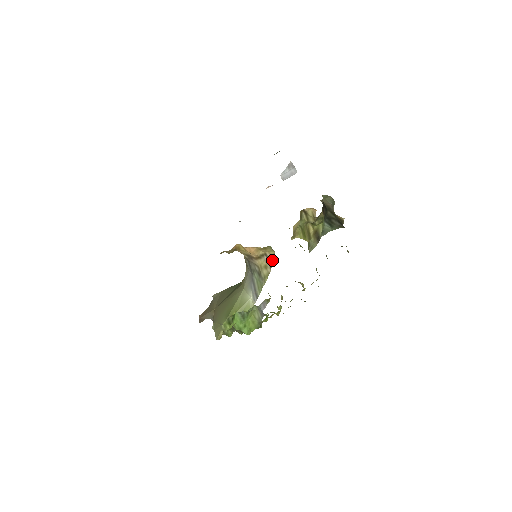
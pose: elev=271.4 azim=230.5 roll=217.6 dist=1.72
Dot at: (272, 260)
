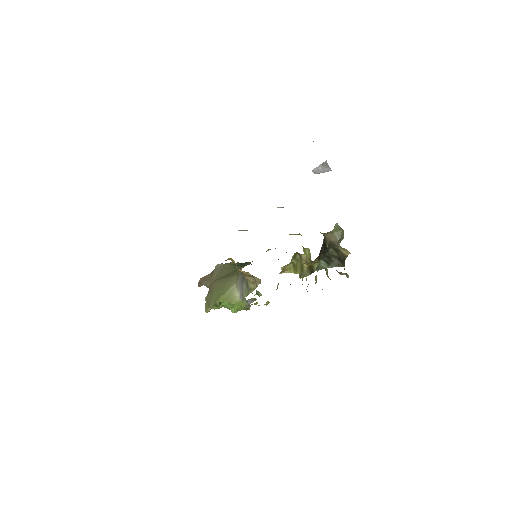
Dot at: (258, 282)
